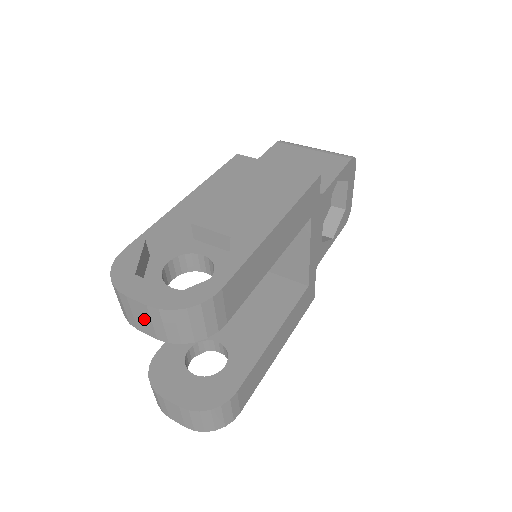
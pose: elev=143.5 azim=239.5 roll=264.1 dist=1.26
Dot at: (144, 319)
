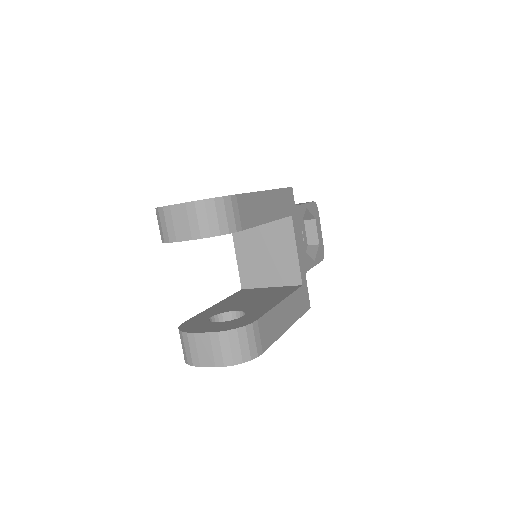
Dot at: (182, 222)
